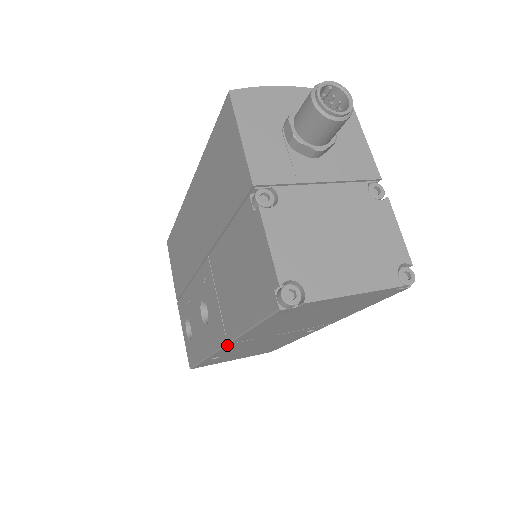
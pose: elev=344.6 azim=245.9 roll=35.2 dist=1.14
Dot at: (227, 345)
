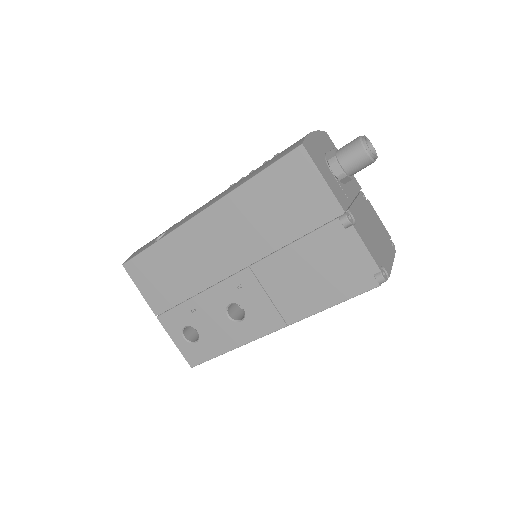
Dot at: (284, 327)
